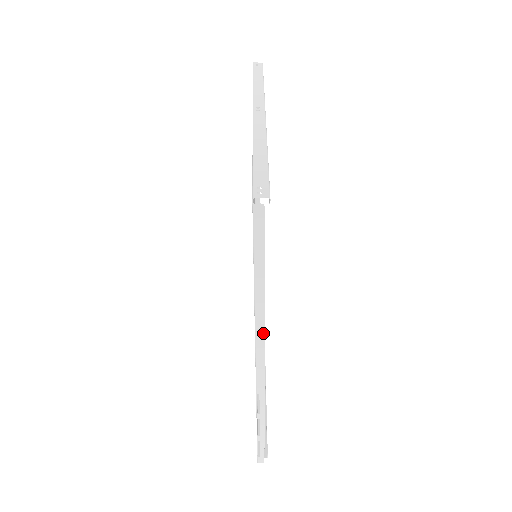
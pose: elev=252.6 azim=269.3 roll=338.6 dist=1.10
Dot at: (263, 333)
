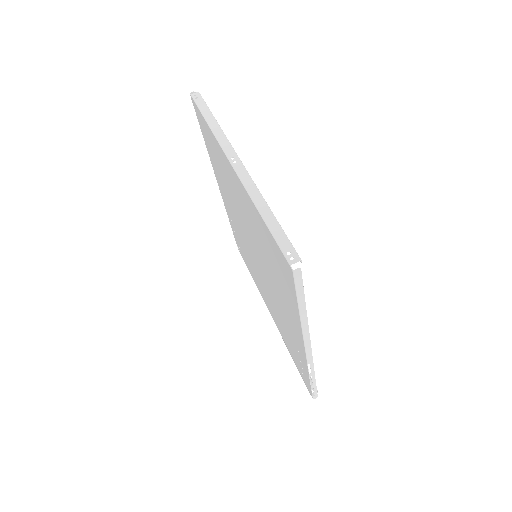
Dot at: (308, 332)
